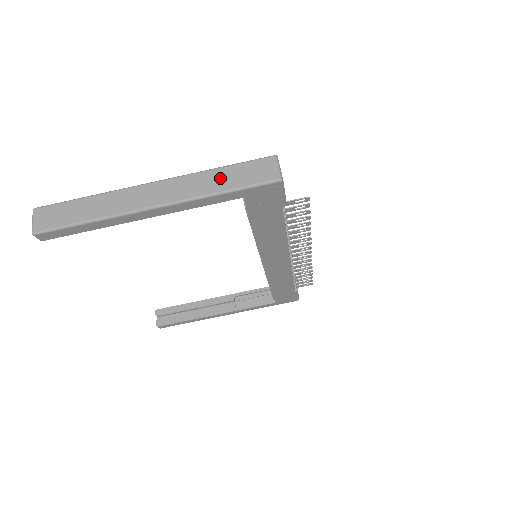
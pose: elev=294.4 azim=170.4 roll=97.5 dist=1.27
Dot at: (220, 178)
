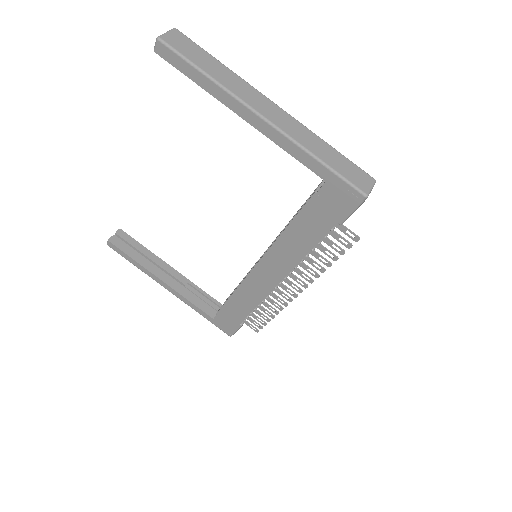
Dot at: (326, 151)
